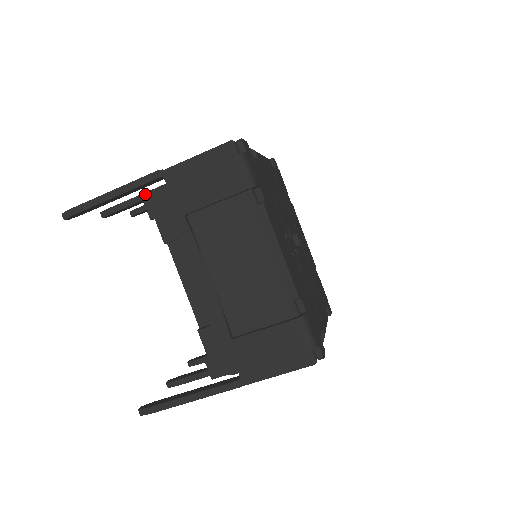
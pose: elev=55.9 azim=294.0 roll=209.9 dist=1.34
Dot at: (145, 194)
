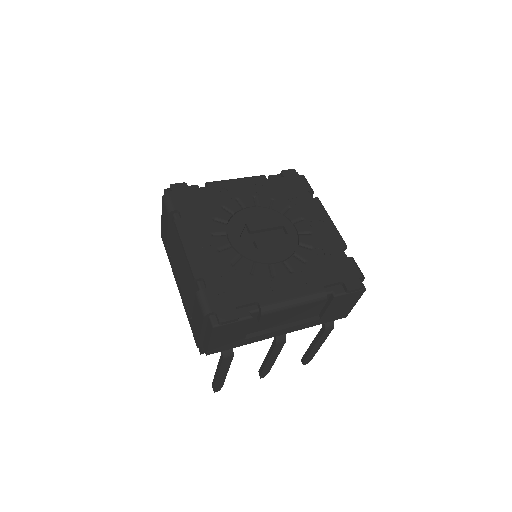
Dot at: occluded
